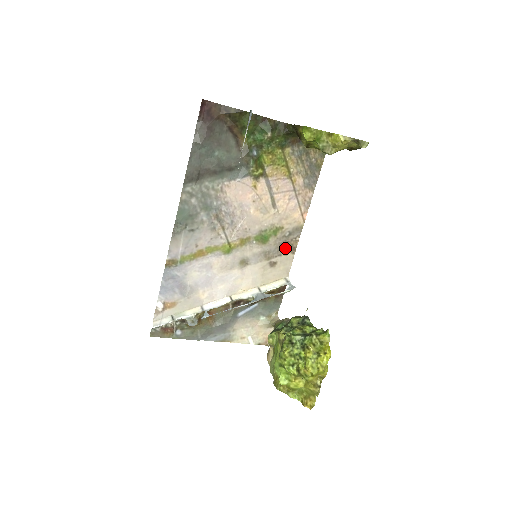
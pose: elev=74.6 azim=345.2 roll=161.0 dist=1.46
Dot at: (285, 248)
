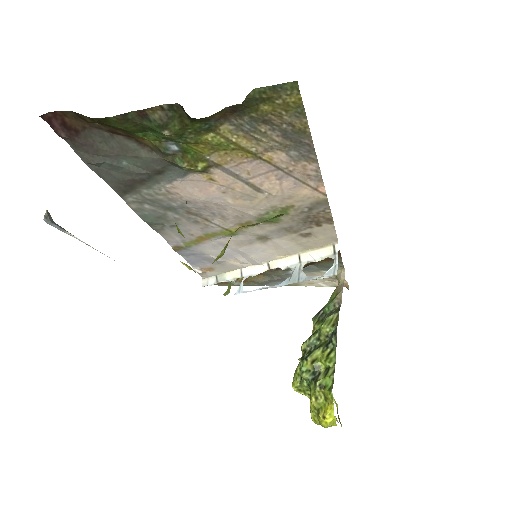
Dot at: (313, 221)
